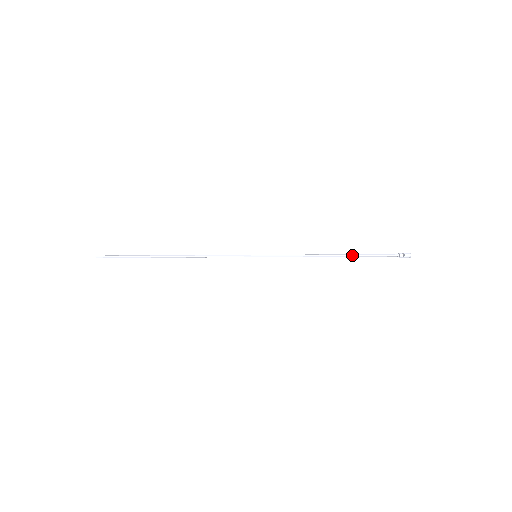
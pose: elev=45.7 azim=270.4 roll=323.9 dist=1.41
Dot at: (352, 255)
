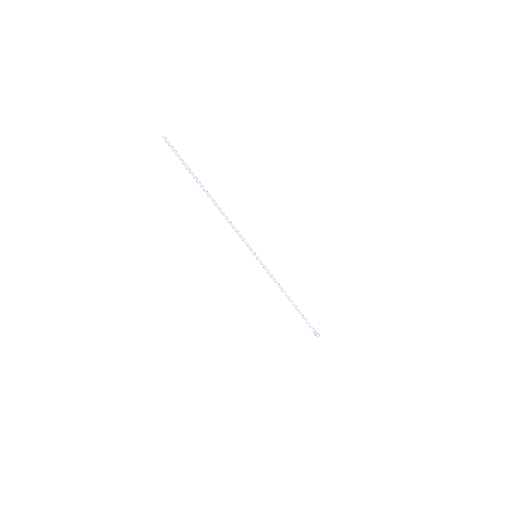
Dot at: (297, 309)
